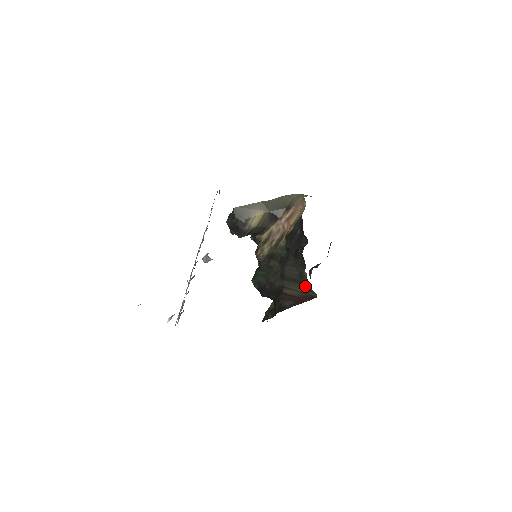
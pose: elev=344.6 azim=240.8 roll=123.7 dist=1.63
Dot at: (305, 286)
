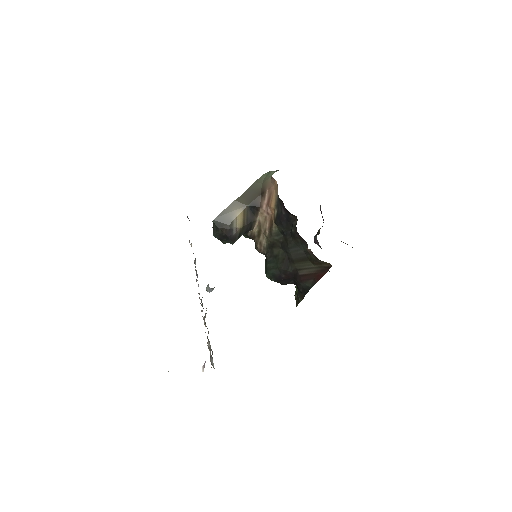
Dot at: (316, 261)
